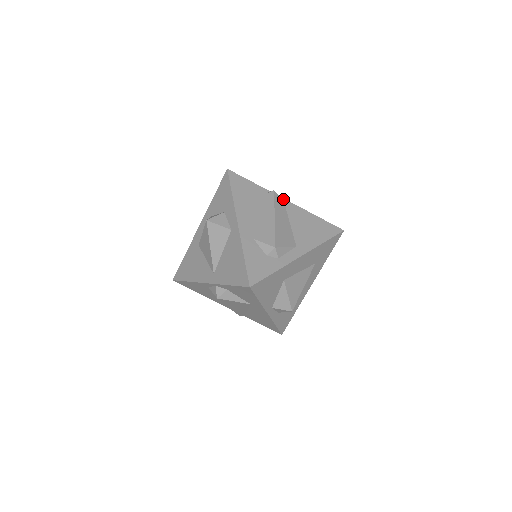
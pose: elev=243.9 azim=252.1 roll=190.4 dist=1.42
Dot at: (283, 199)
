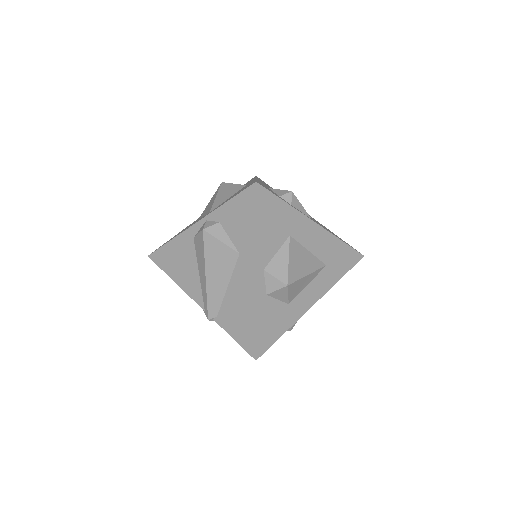
Dot at: occluded
